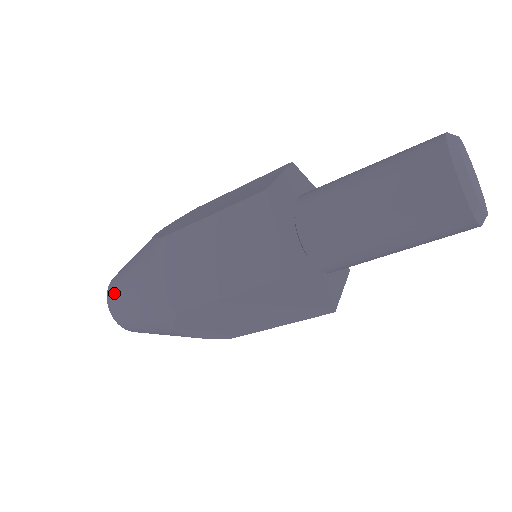
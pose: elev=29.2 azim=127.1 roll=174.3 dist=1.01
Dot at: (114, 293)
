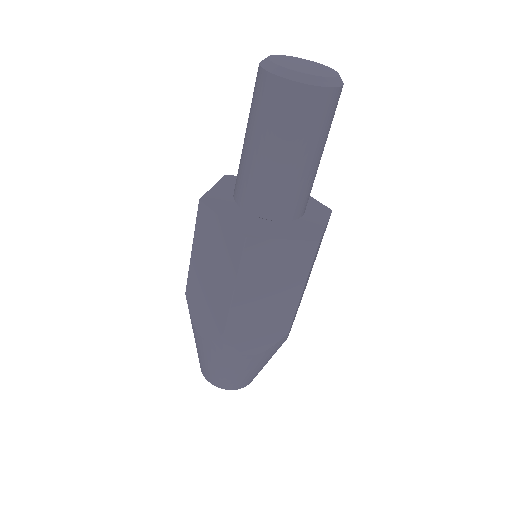
Dot at: occluded
